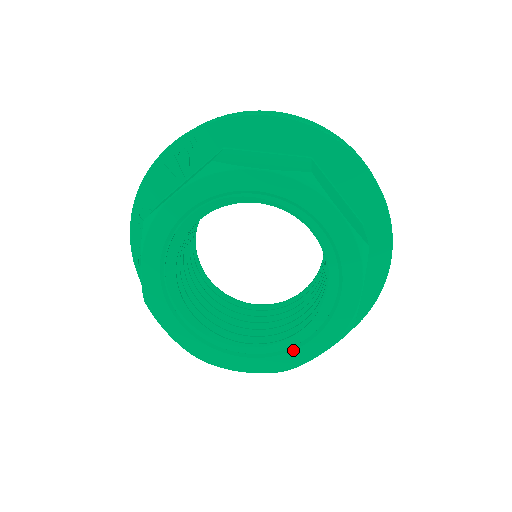
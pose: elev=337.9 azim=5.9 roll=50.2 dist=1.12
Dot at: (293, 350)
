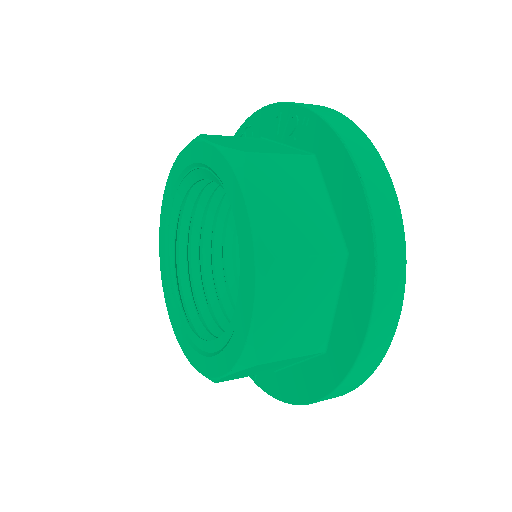
Dot at: (183, 333)
